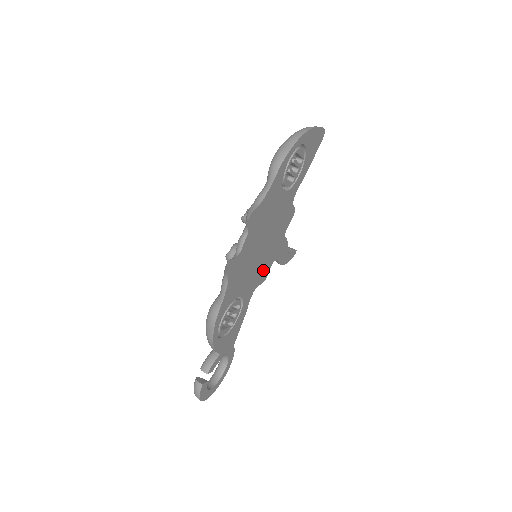
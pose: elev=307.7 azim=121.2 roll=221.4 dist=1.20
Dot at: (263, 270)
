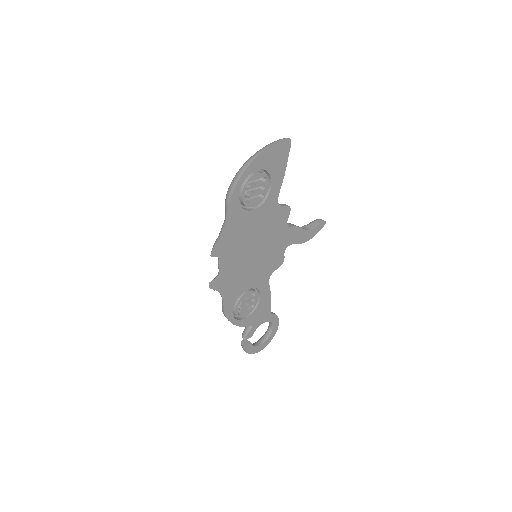
Dot at: (272, 261)
